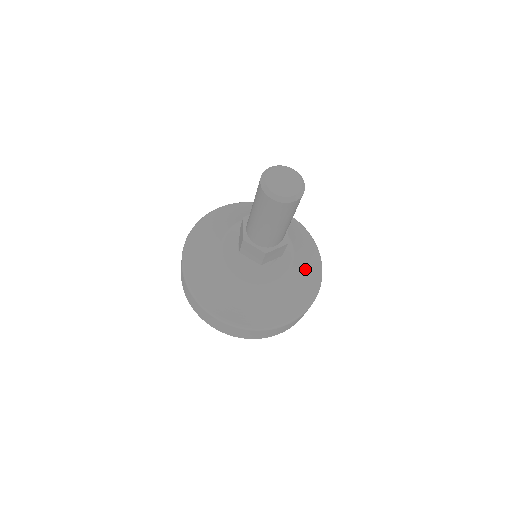
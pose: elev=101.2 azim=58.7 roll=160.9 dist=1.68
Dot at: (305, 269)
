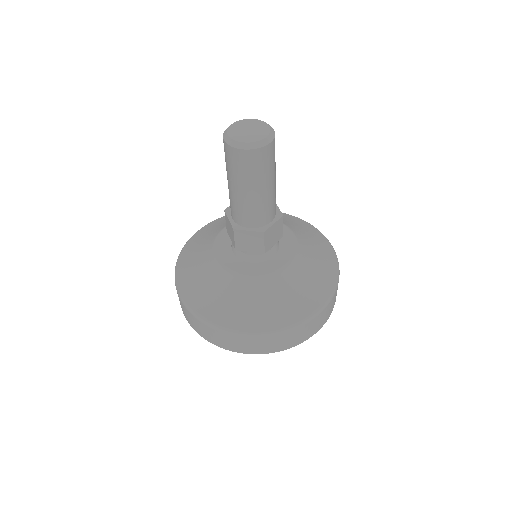
Dot at: (314, 248)
